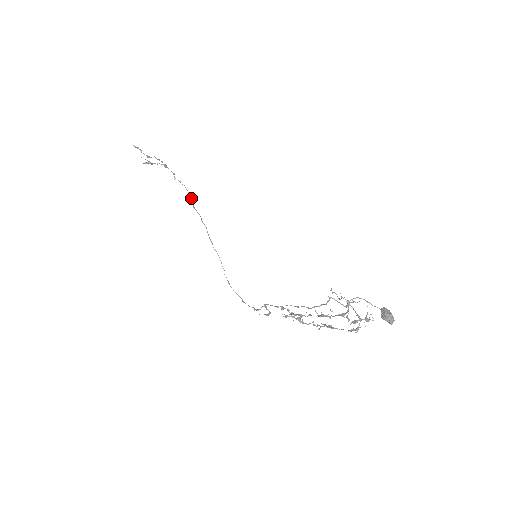
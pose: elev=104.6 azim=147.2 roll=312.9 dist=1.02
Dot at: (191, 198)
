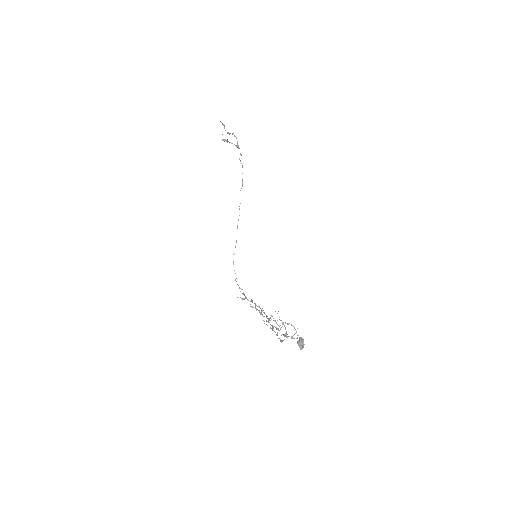
Dot at: occluded
